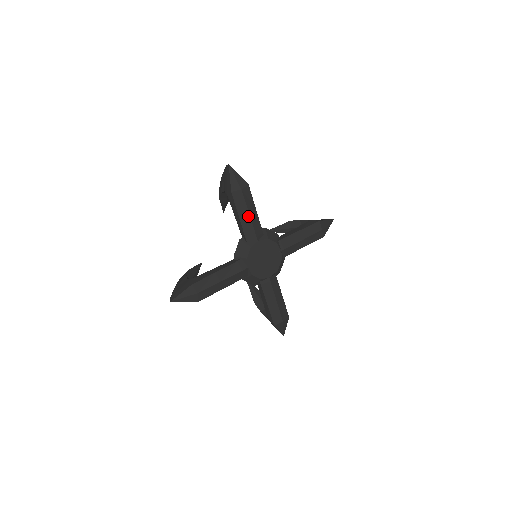
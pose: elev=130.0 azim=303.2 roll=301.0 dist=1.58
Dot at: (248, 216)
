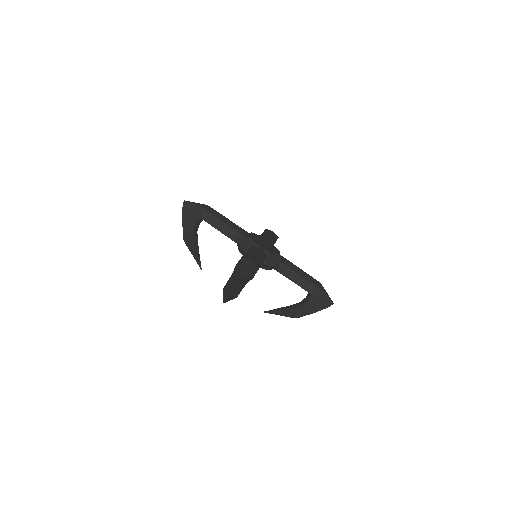
Dot at: (227, 219)
